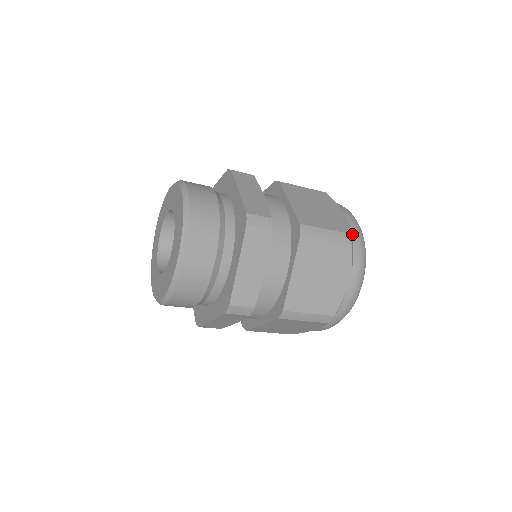
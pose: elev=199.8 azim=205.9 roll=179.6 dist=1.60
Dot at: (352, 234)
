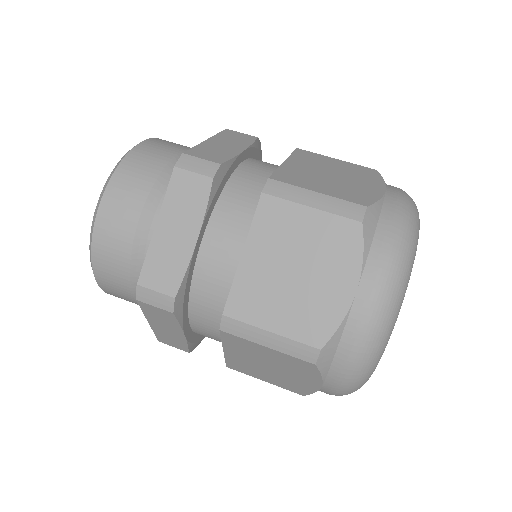
Dot at: (381, 214)
